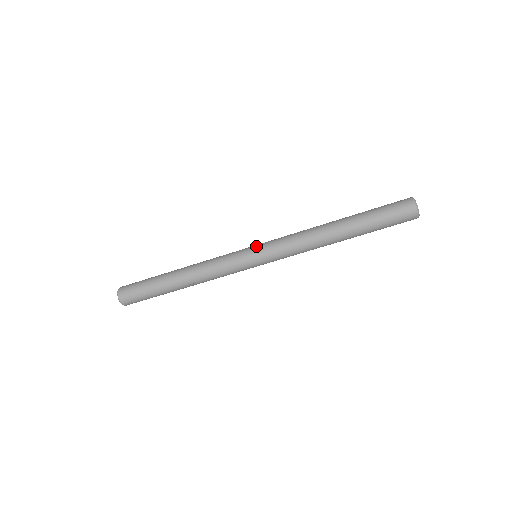
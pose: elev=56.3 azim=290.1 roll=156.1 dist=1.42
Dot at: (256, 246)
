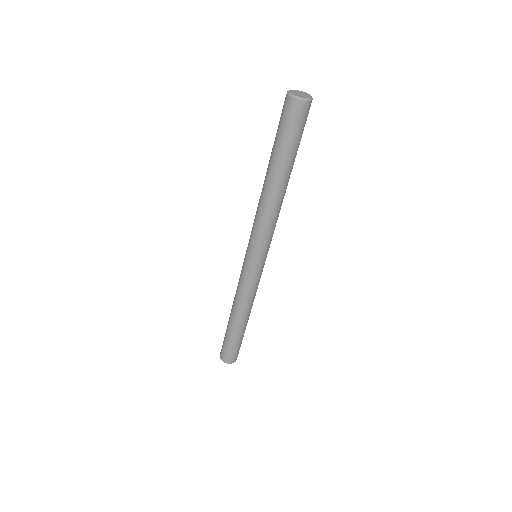
Dot at: (246, 250)
